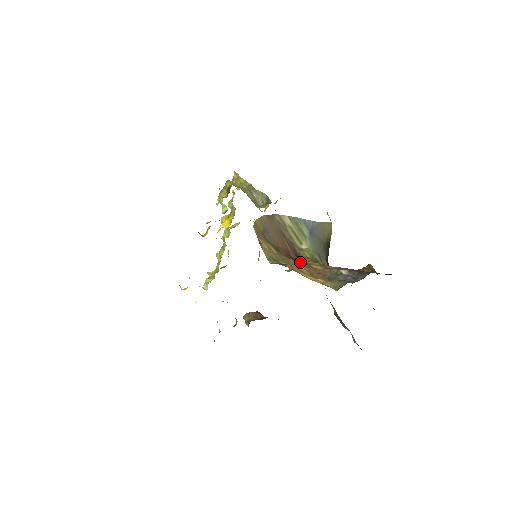
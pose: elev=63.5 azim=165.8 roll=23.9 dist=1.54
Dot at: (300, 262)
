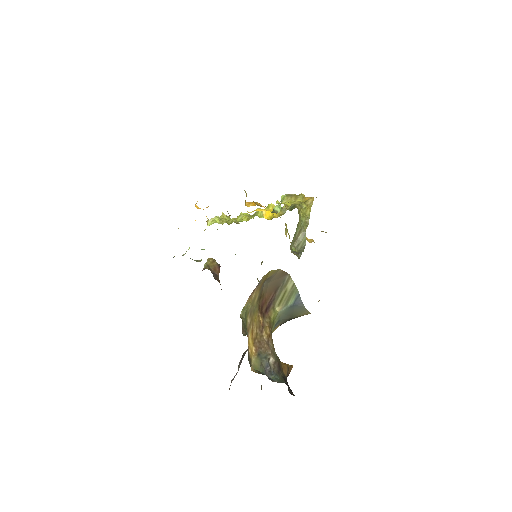
Dot at: (261, 320)
